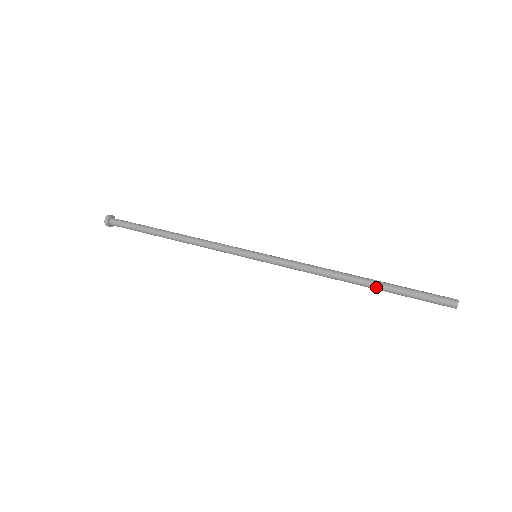
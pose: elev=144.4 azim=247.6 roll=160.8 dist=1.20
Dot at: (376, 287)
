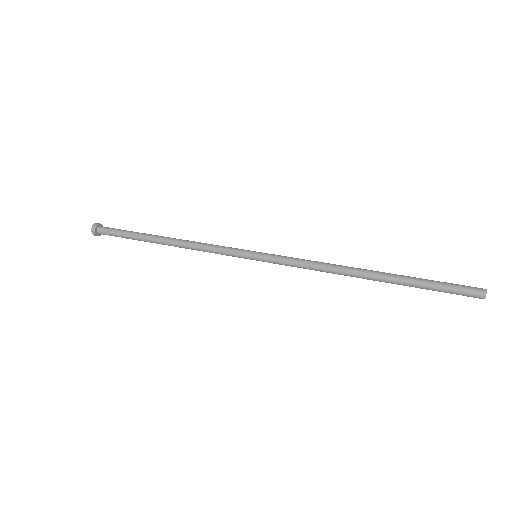
Dot at: (391, 283)
